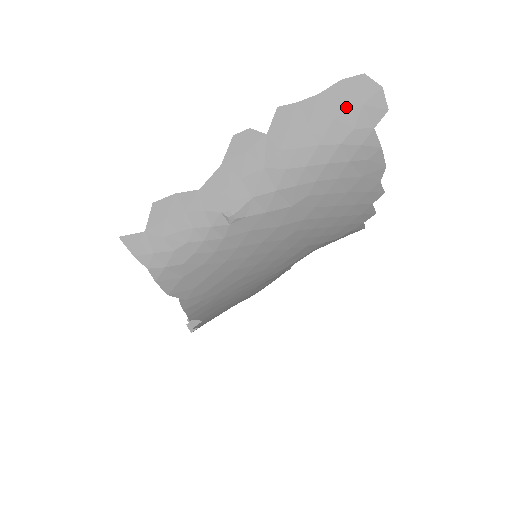
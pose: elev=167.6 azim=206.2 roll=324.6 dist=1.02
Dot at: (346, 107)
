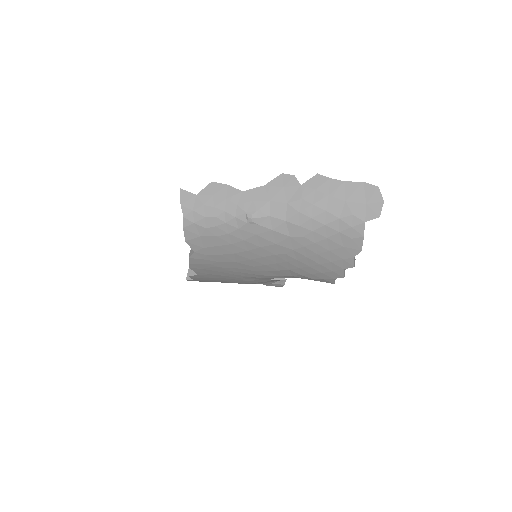
Dot at: (356, 199)
